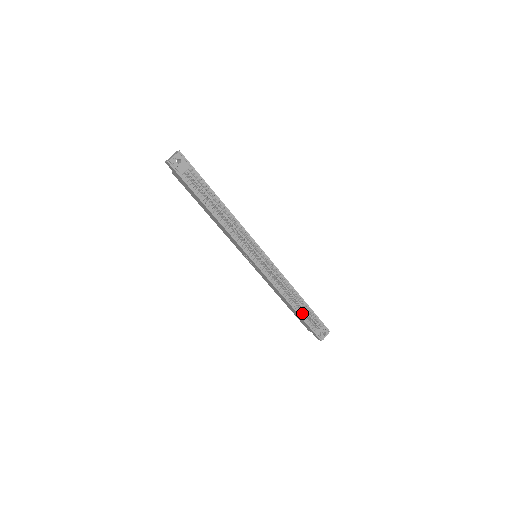
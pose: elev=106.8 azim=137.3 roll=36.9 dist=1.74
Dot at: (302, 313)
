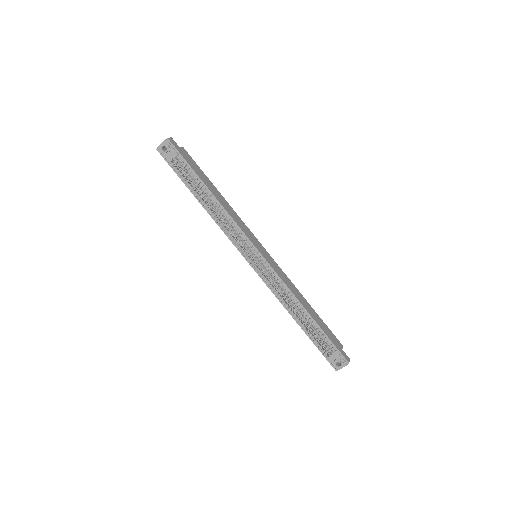
Dot at: (310, 332)
